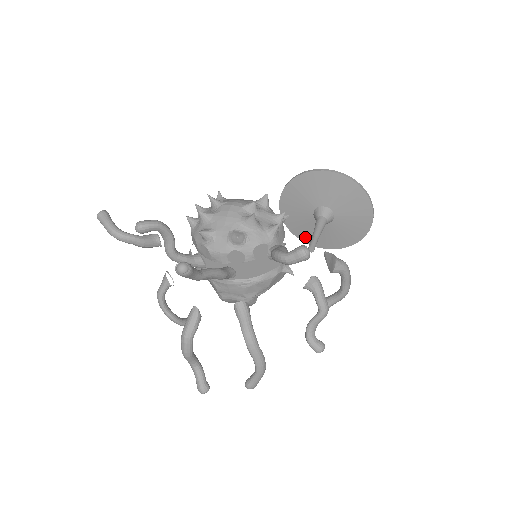
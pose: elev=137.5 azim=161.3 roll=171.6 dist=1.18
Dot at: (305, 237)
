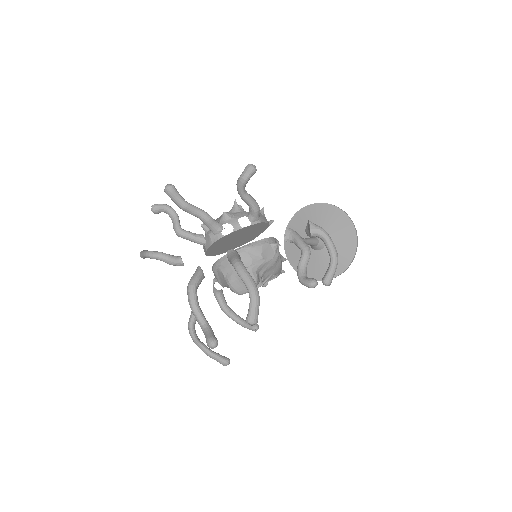
Dot at: (315, 274)
